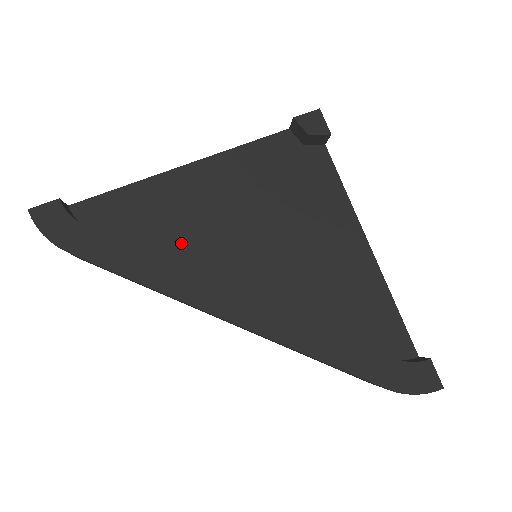
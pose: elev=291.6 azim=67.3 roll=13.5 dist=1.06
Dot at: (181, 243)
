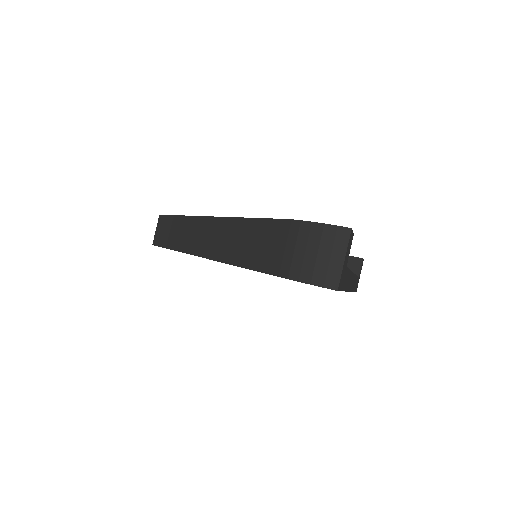
Dot at: occluded
